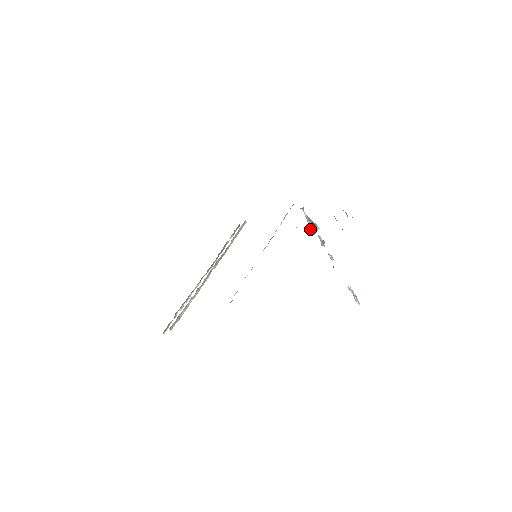
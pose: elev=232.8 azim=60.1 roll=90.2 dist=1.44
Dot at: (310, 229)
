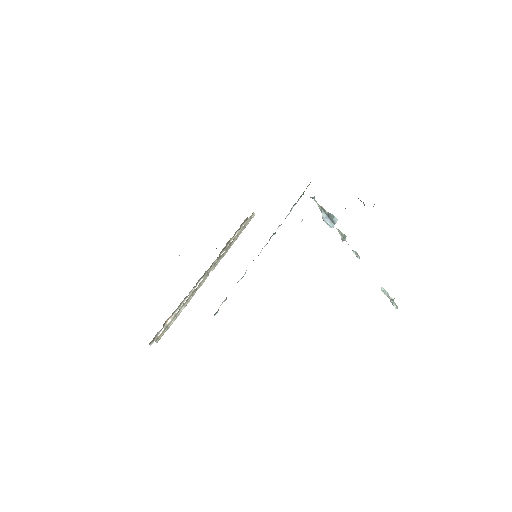
Dot at: (325, 222)
